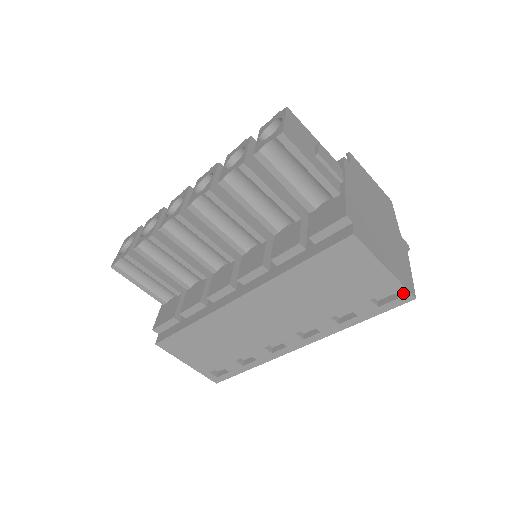
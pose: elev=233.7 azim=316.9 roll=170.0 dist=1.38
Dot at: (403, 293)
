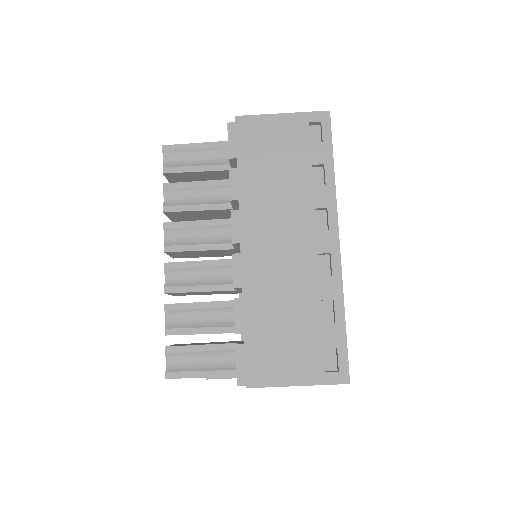
Dot at: (317, 116)
